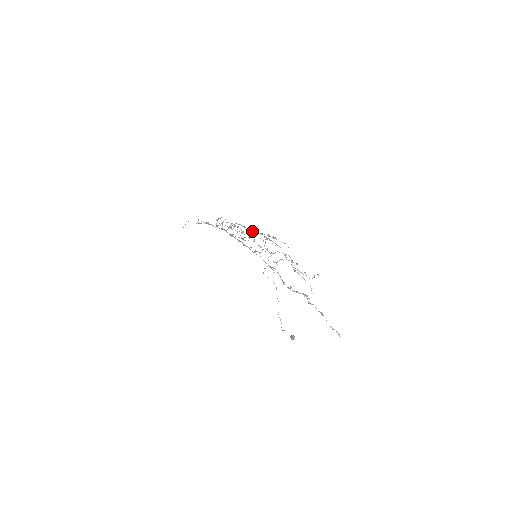
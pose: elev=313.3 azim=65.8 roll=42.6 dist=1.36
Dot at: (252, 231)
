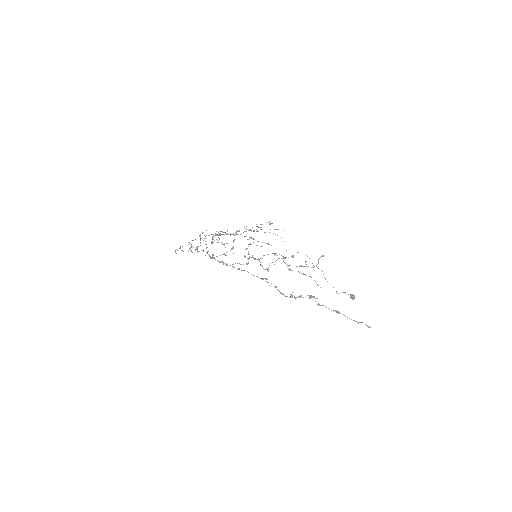
Dot at: occluded
